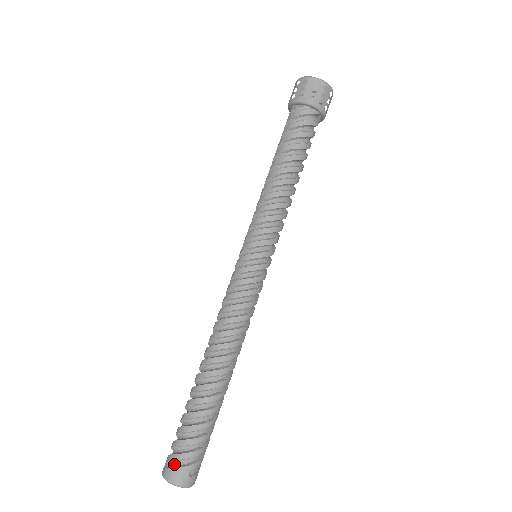
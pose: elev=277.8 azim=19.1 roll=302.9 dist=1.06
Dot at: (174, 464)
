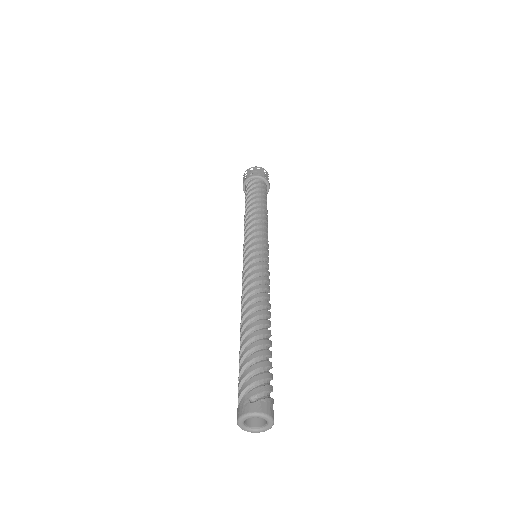
Dot at: occluded
